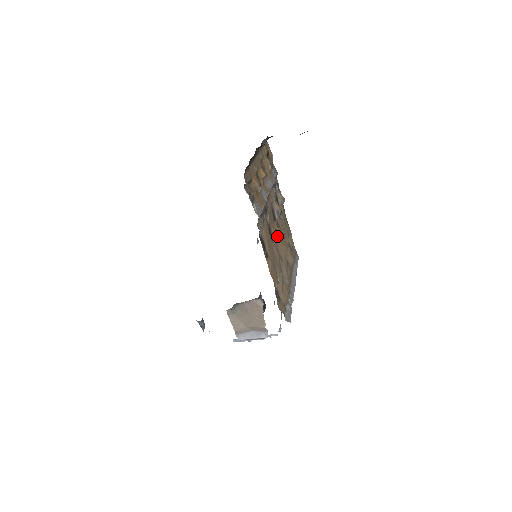
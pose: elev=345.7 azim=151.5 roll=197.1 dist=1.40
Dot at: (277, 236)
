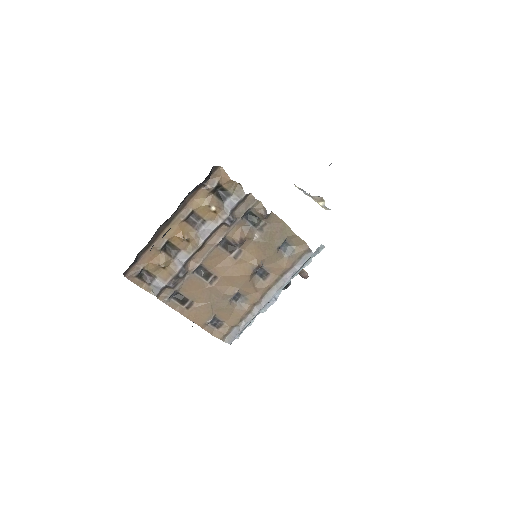
Dot at: (227, 272)
